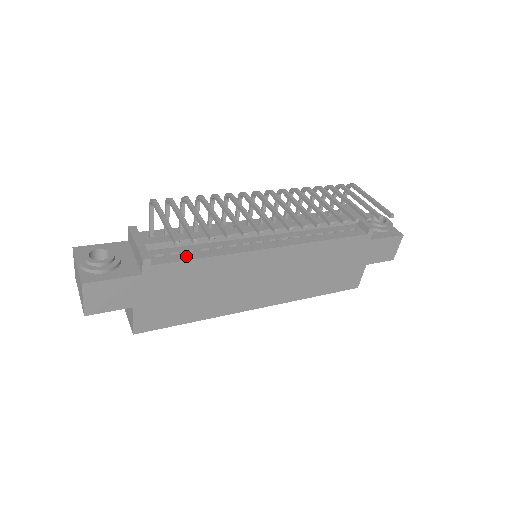
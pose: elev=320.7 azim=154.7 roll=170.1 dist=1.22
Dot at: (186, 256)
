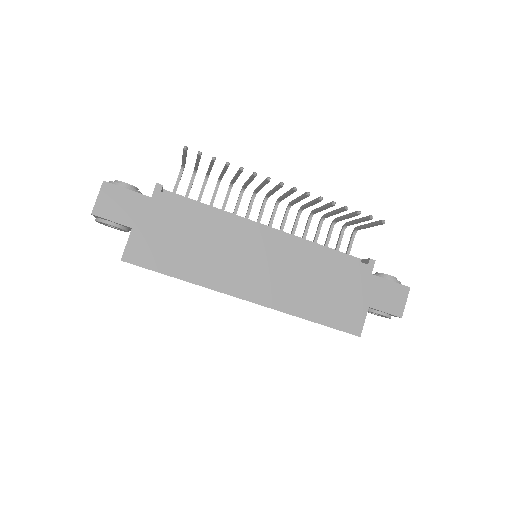
Dot at: (192, 203)
